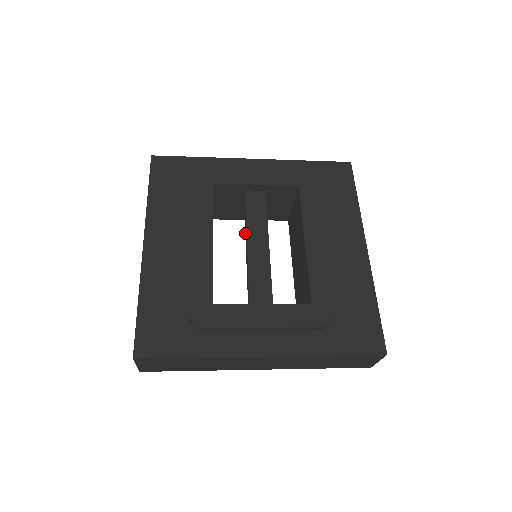
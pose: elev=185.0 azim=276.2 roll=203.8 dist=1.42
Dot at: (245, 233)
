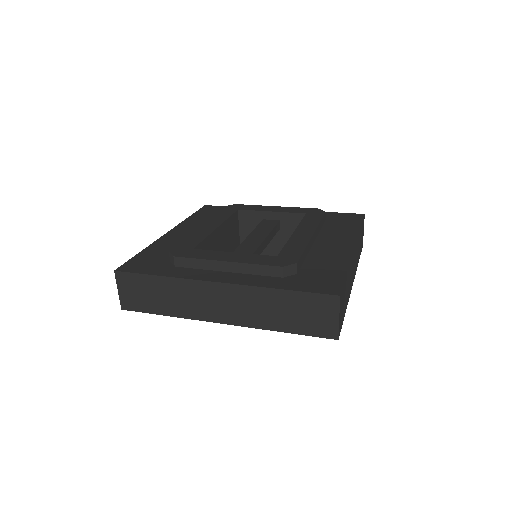
Dot at: occluded
